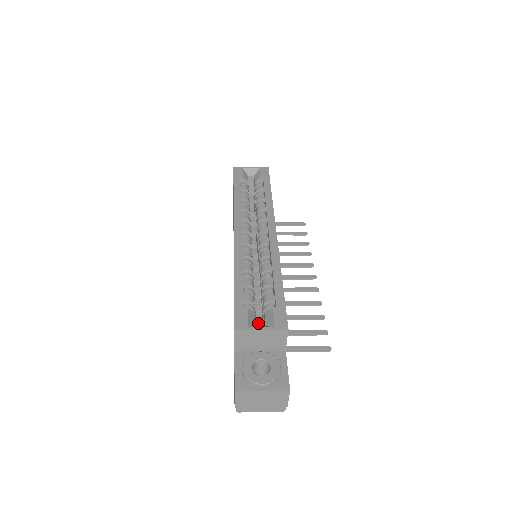
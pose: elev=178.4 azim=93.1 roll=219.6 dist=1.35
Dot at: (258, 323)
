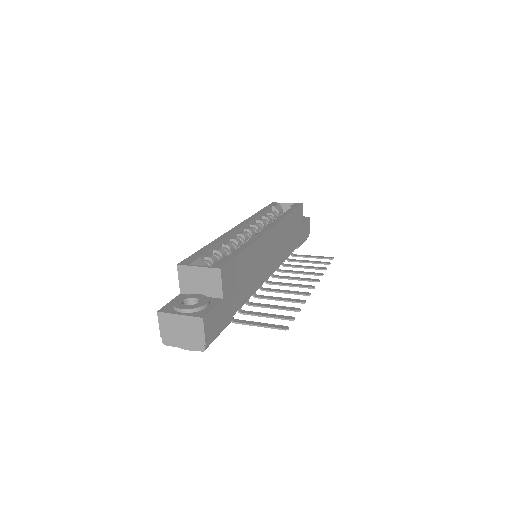
Dot at: occluded
